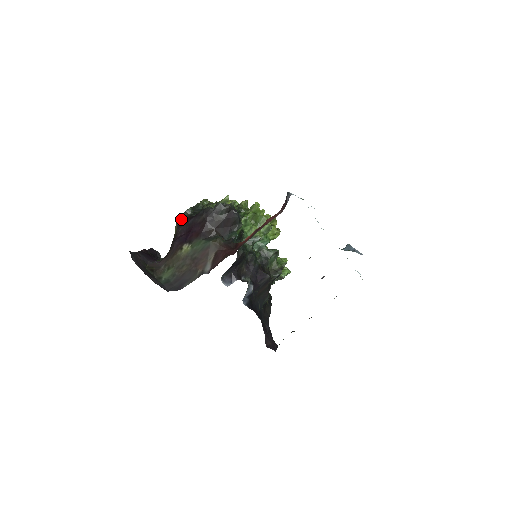
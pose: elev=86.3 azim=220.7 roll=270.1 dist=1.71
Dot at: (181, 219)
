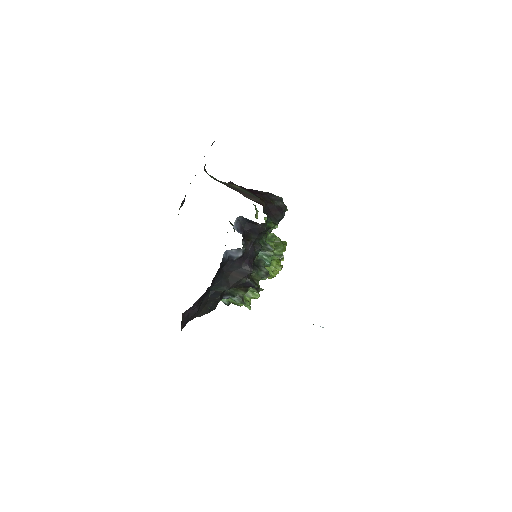
Dot at: occluded
